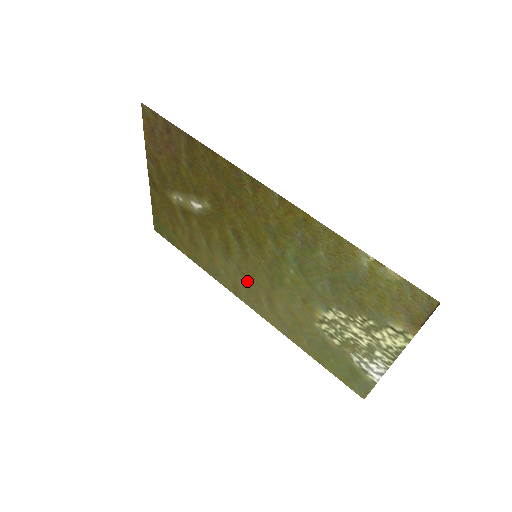
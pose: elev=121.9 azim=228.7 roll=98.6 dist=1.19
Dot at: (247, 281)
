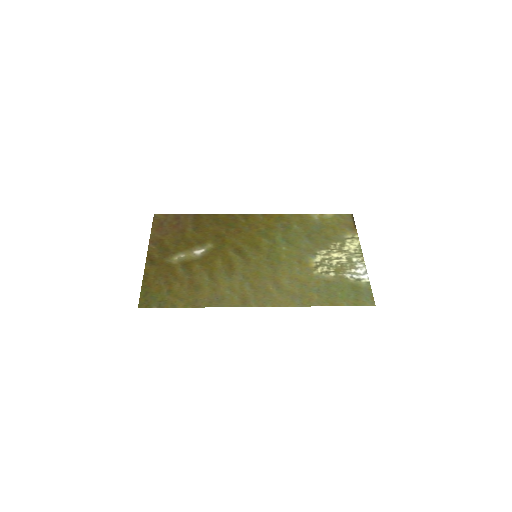
Dot at: (253, 282)
